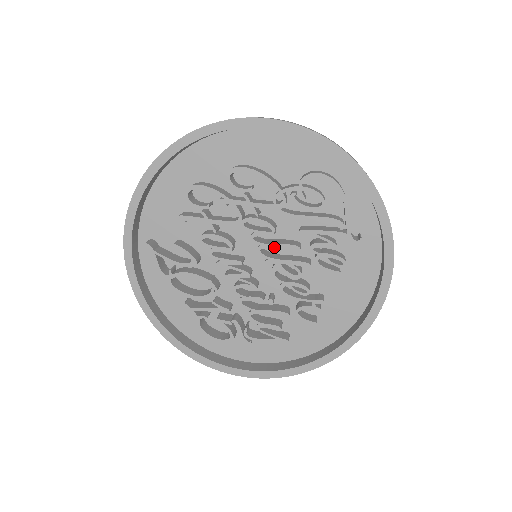
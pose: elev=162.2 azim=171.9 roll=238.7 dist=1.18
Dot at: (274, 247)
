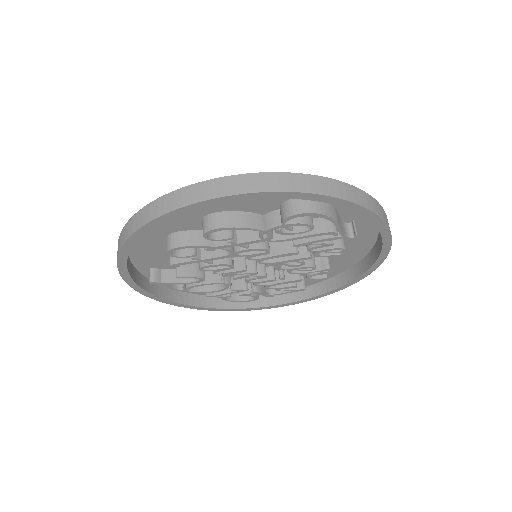
Dot at: occluded
